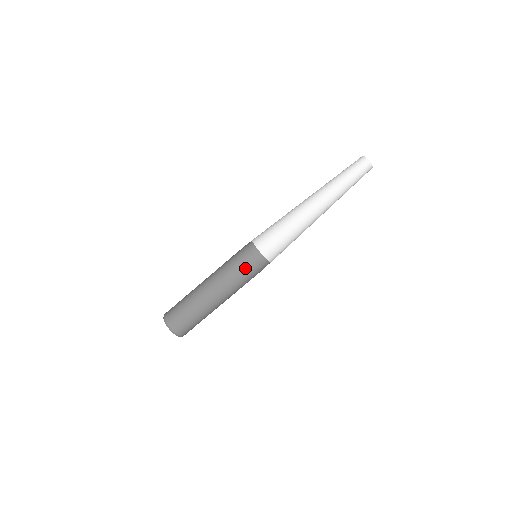
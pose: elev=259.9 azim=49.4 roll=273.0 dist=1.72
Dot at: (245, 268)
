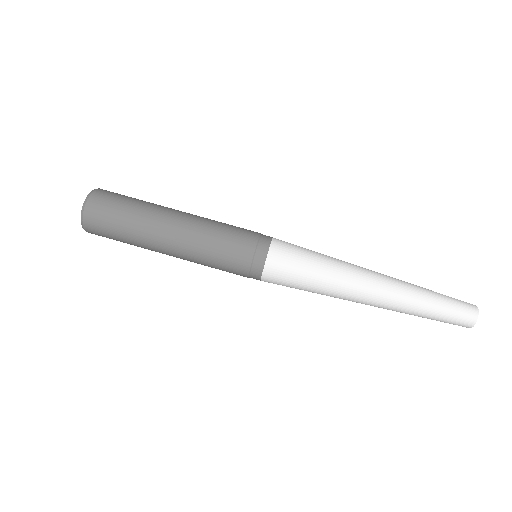
Dot at: (240, 230)
